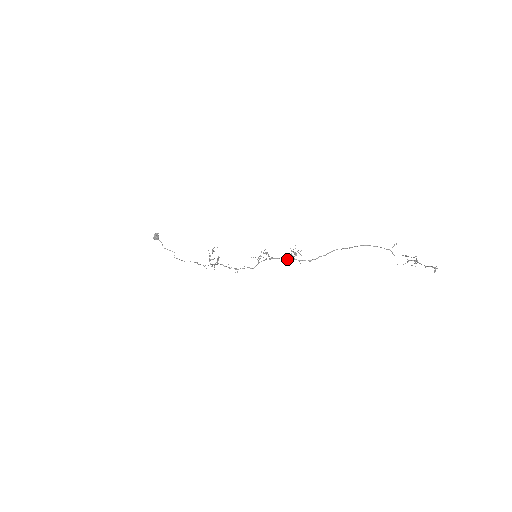
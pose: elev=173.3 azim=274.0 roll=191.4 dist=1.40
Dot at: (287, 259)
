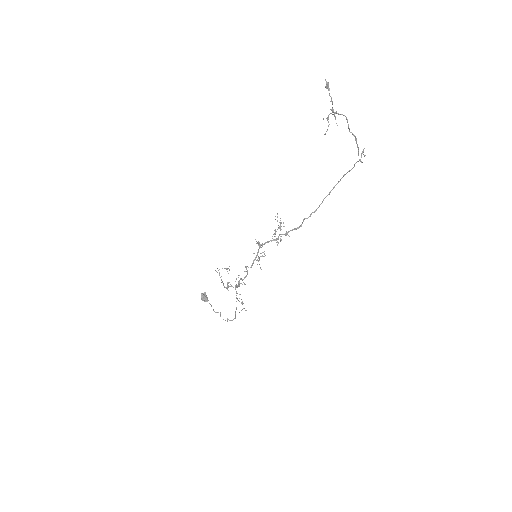
Dot at: (276, 239)
